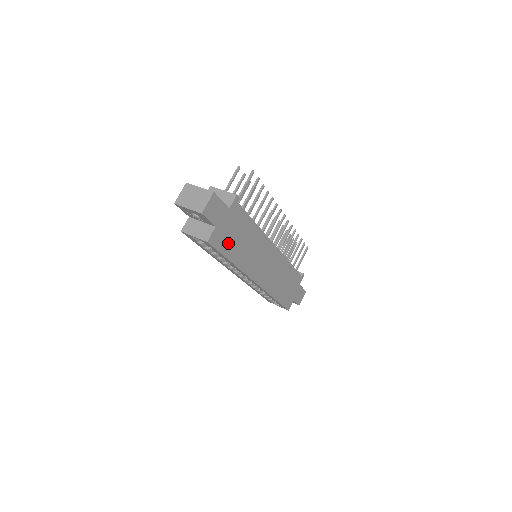
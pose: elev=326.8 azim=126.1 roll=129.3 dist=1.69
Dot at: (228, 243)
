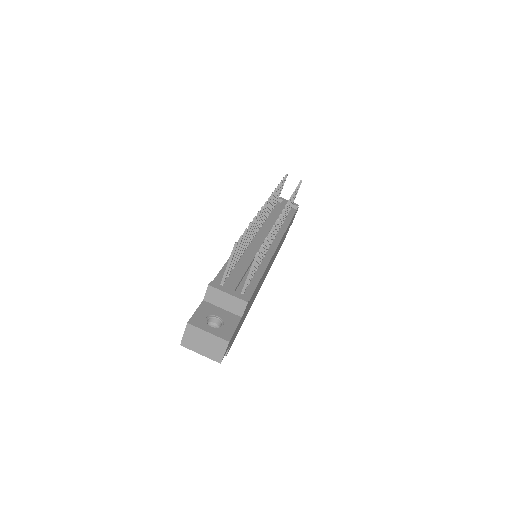
Dot at: (241, 323)
